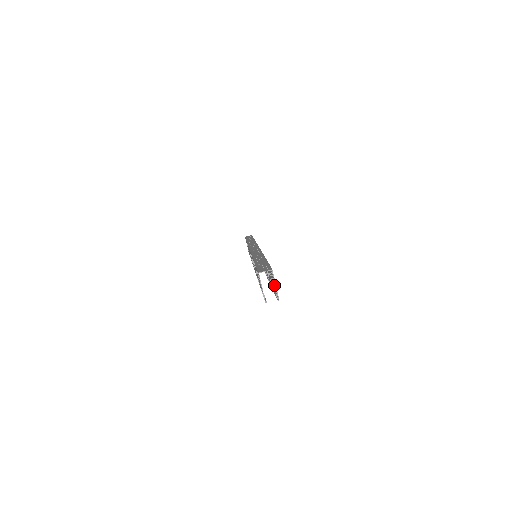
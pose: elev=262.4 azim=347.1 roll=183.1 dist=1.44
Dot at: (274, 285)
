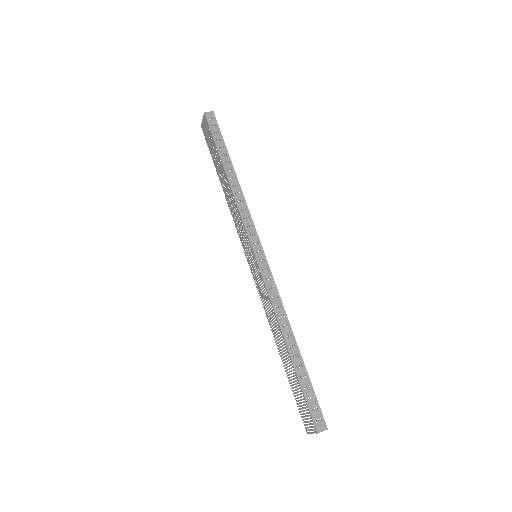
Dot at: occluded
